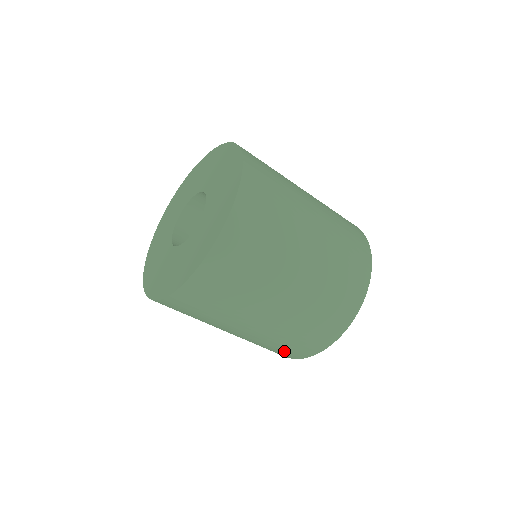
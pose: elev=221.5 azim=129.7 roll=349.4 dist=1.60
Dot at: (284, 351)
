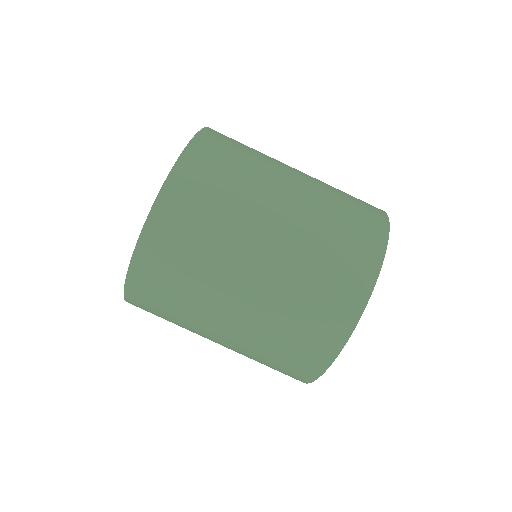
Dot at: (354, 245)
